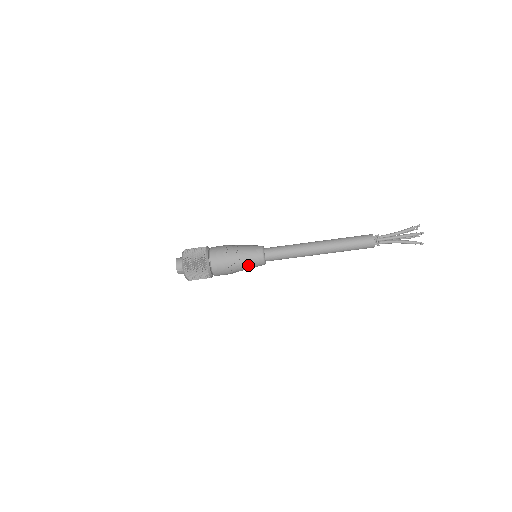
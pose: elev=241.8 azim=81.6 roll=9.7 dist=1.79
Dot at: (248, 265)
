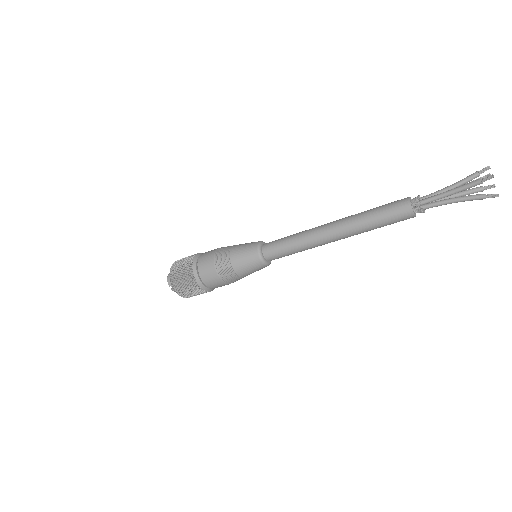
Dot at: (243, 269)
